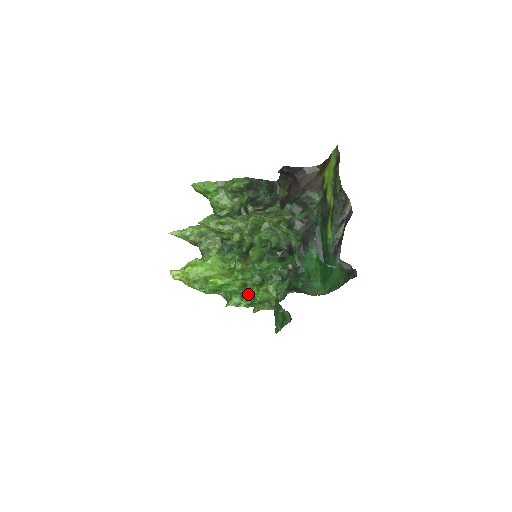
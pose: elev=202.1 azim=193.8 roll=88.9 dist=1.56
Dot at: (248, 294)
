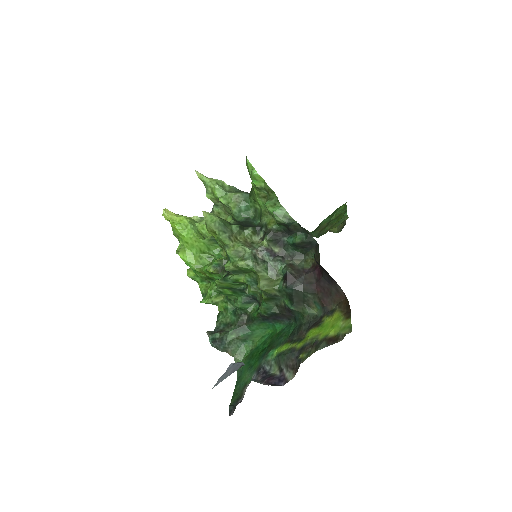
Dot at: (209, 283)
